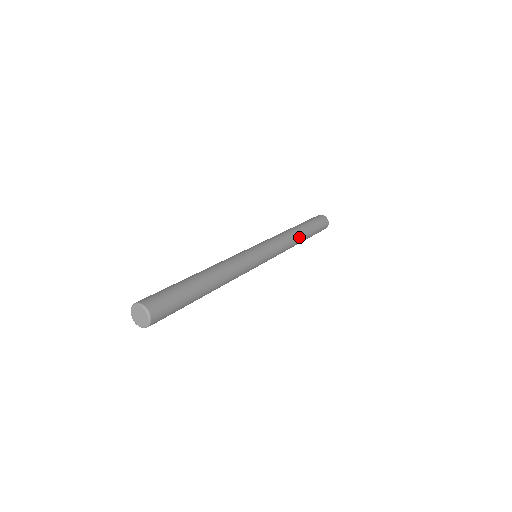
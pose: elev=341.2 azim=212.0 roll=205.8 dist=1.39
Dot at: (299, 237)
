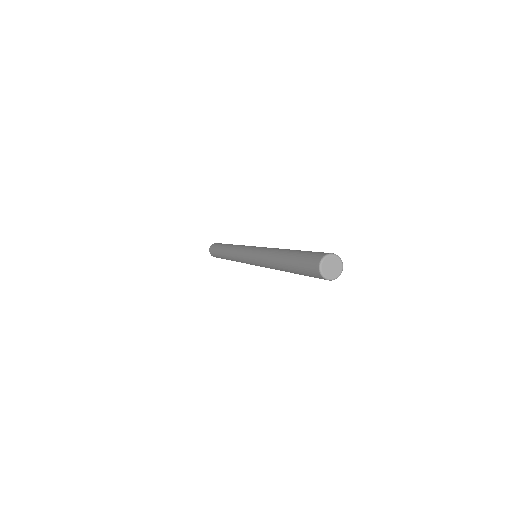
Dot at: occluded
